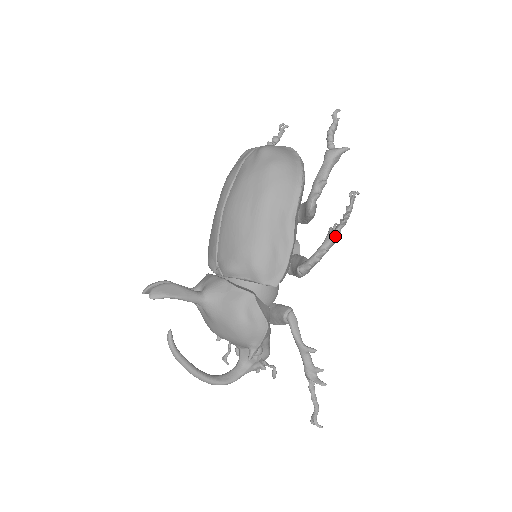
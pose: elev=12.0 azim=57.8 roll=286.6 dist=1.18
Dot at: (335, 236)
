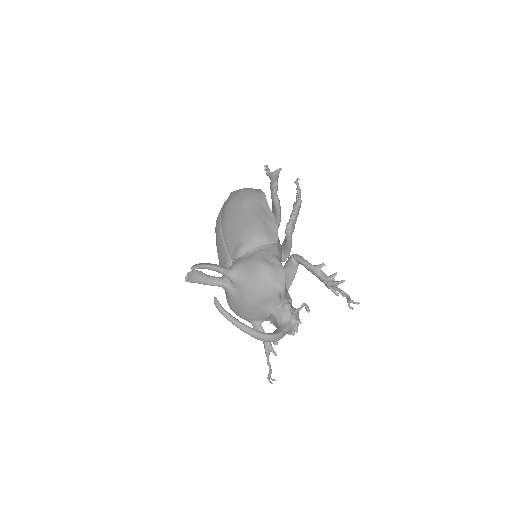
Dot at: (298, 201)
